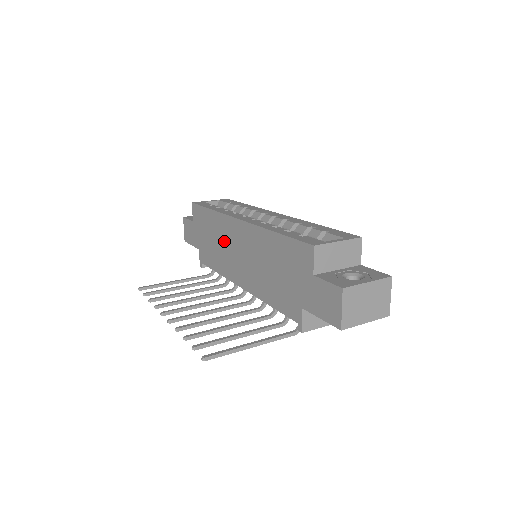
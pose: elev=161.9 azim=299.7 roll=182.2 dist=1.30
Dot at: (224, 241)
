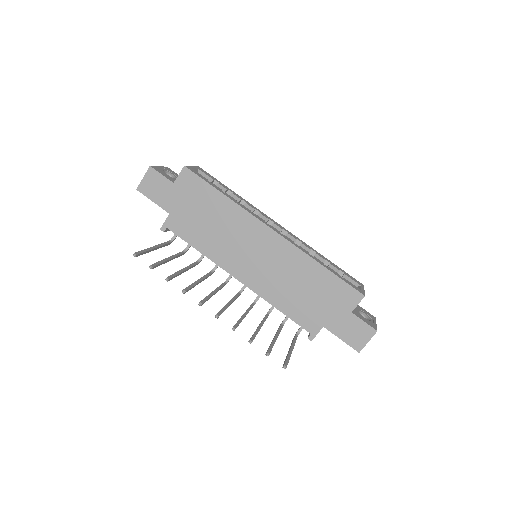
Dot at: (233, 233)
